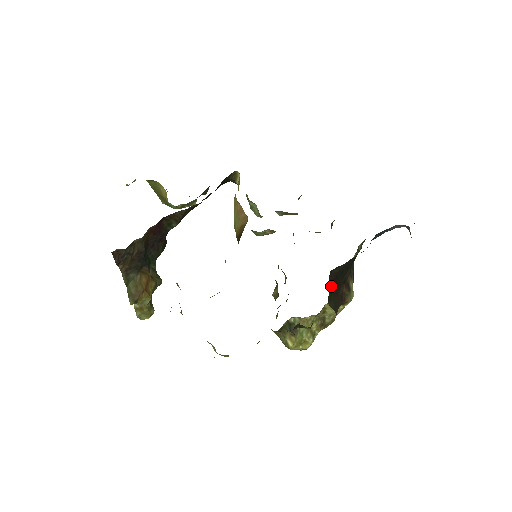
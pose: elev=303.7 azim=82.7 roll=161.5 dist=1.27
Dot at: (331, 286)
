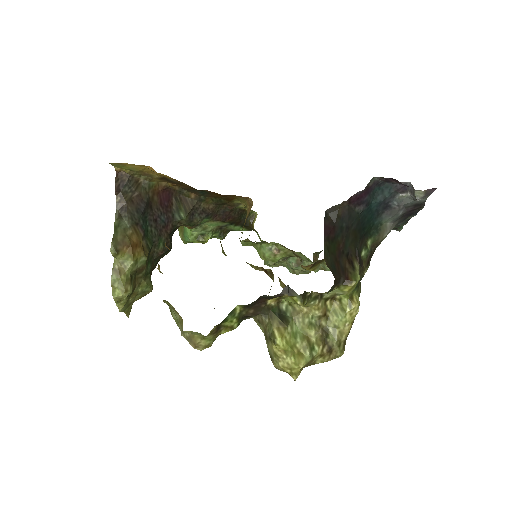
Dot at: (327, 235)
